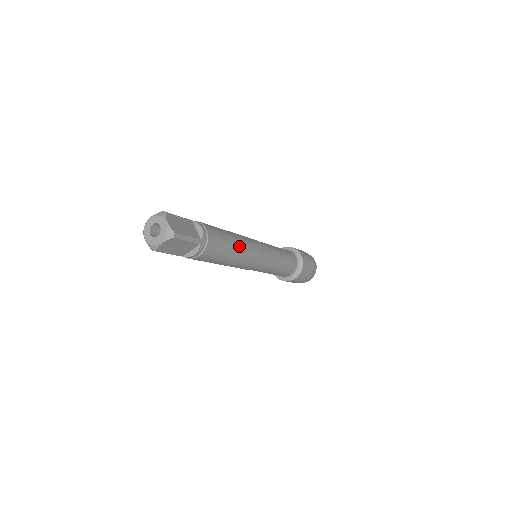
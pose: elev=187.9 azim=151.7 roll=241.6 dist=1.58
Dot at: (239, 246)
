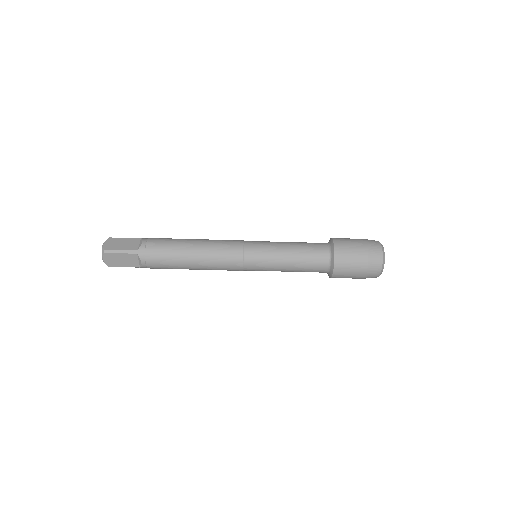
Dot at: occluded
